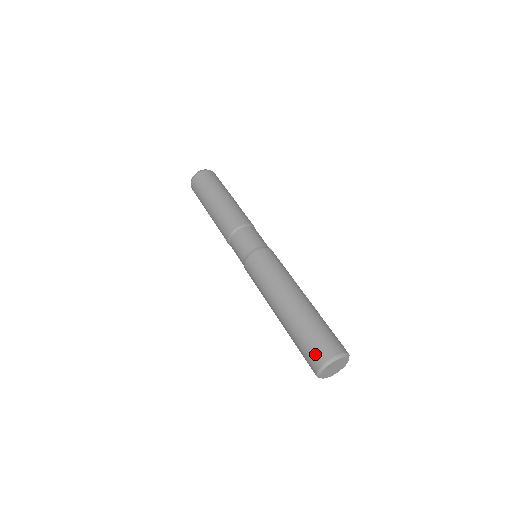
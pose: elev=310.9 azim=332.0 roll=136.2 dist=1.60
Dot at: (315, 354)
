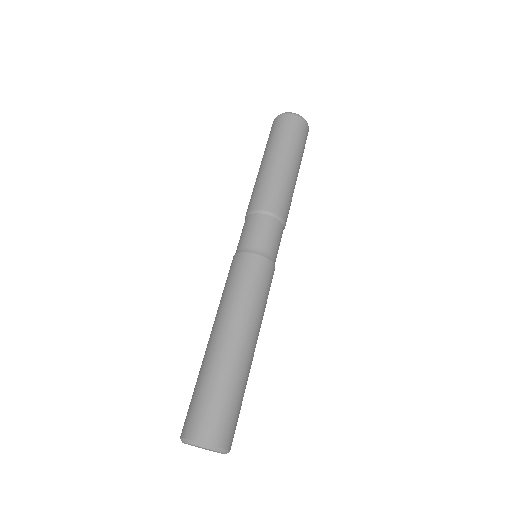
Dot at: (203, 422)
